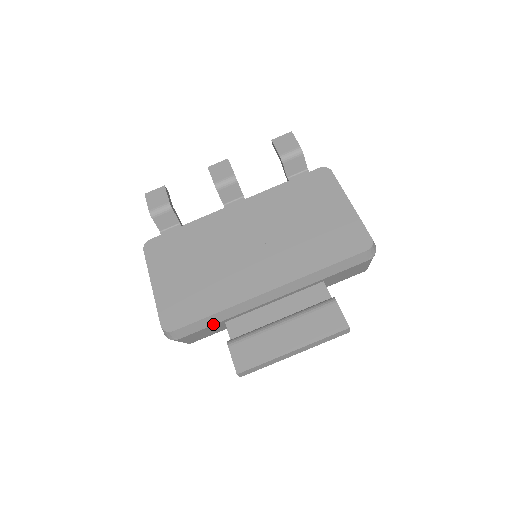
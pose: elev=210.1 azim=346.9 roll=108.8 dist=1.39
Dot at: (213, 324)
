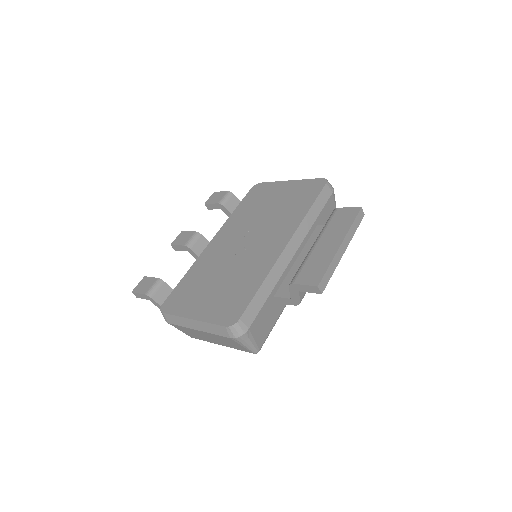
Dot at: (266, 299)
